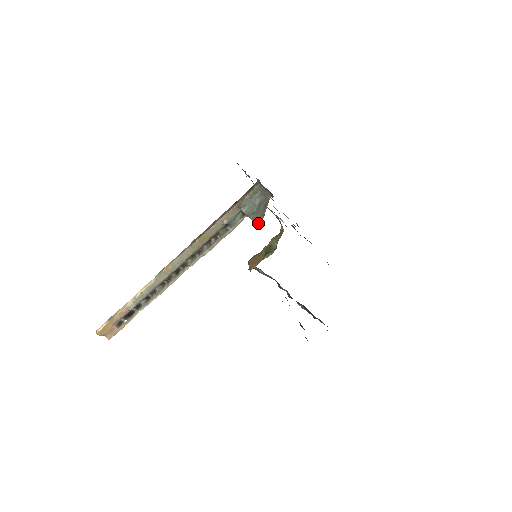
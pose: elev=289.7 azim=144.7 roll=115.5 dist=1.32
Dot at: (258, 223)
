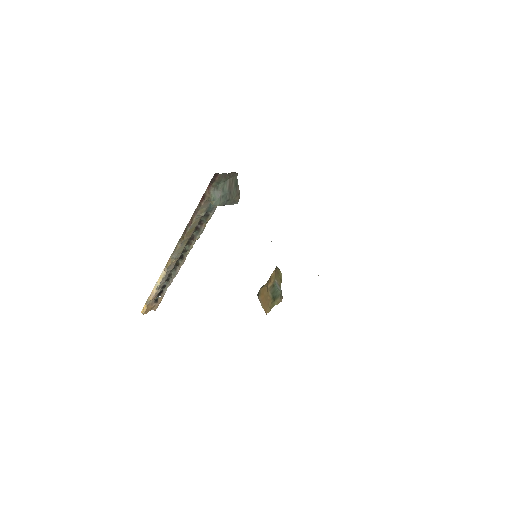
Dot at: (237, 202)
